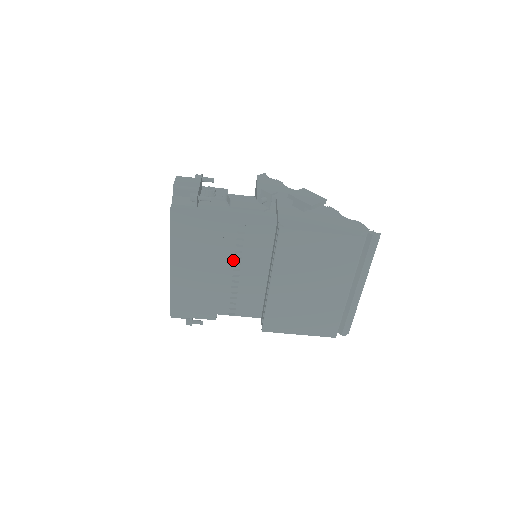
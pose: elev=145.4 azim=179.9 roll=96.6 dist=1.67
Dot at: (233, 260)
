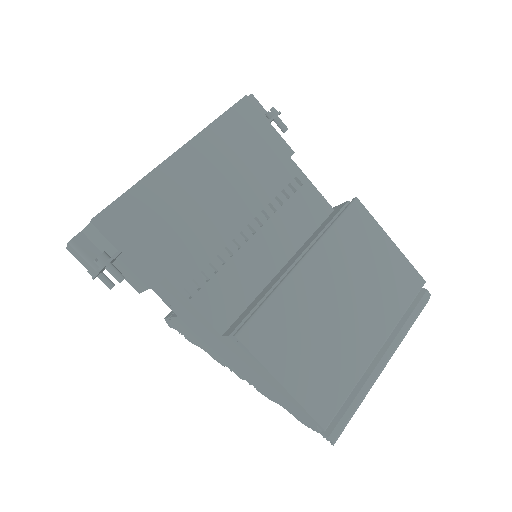
Dot at: (257, 213)
